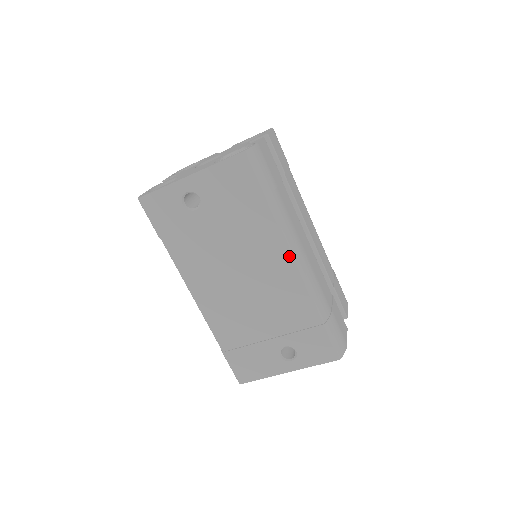
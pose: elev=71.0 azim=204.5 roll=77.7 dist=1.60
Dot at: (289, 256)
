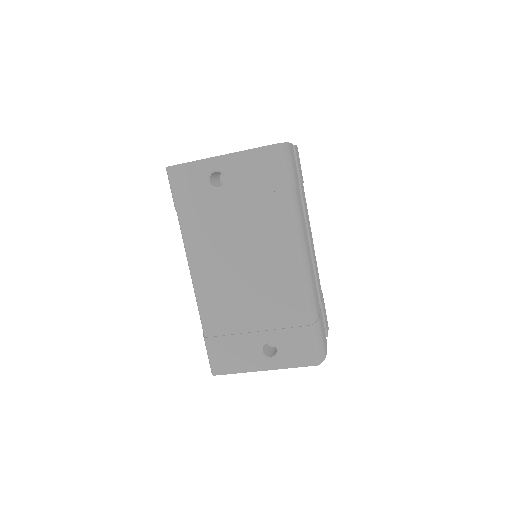
Dot at: (294, 250)
